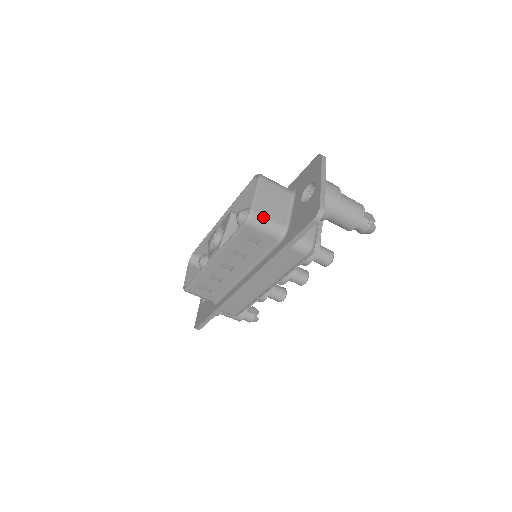
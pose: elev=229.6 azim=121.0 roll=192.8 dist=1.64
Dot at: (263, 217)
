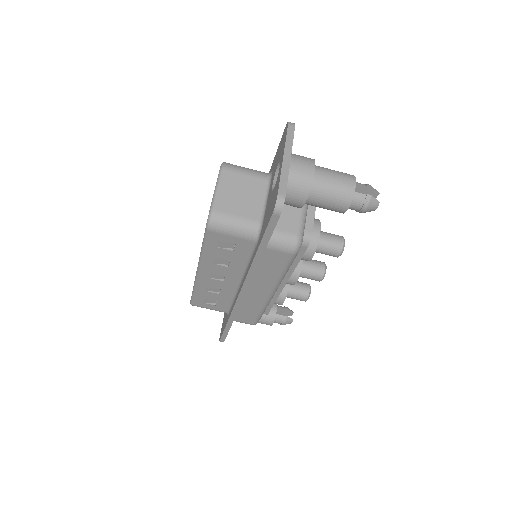
Dot at: (227, 217)
